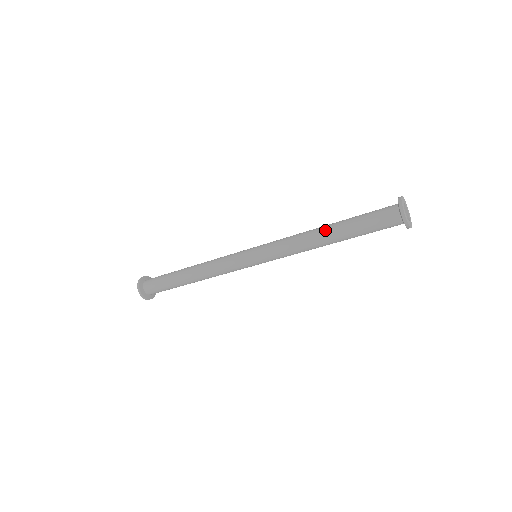
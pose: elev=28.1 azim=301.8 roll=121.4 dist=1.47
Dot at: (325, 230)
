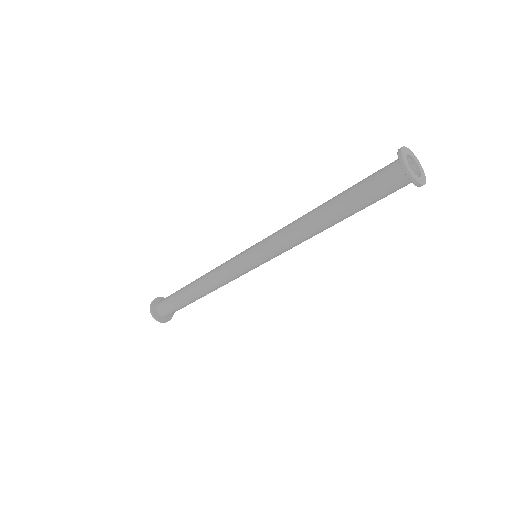
Dot at: (325, 221)
